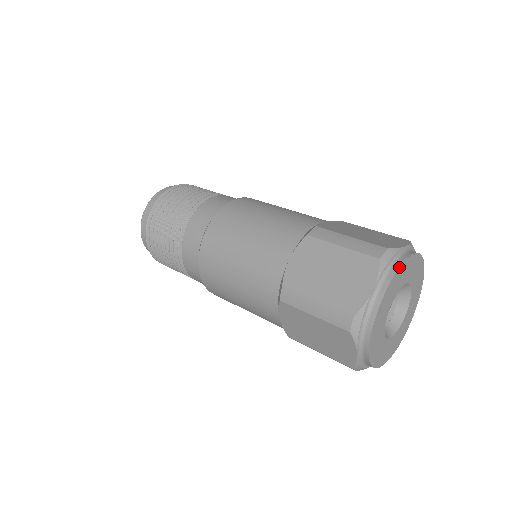
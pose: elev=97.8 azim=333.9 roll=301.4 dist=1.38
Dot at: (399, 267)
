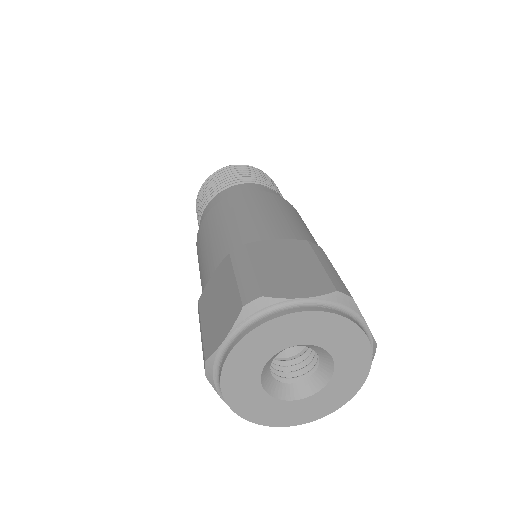
Dot at: (261, 323)
